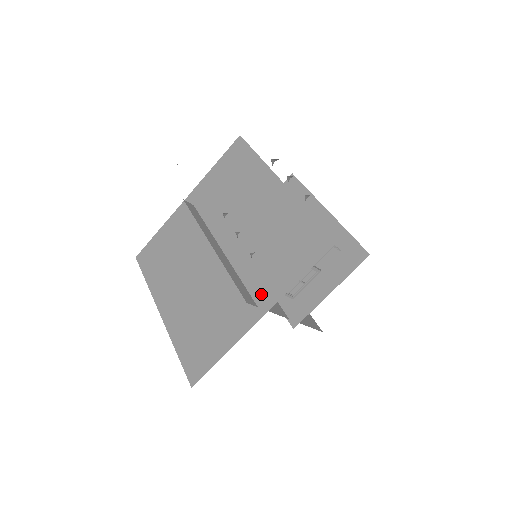
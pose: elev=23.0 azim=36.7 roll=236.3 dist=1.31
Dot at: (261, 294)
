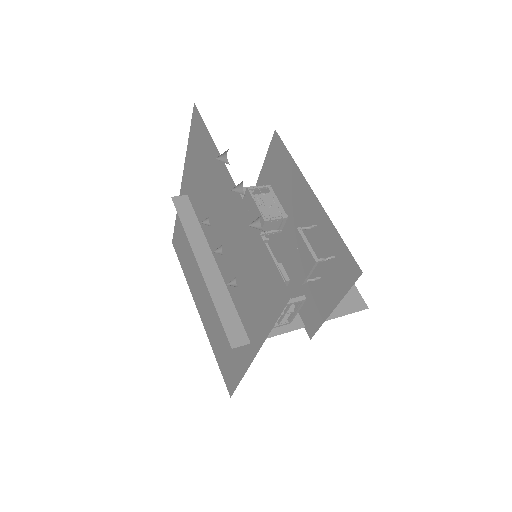
Dot at: (249, 330)
